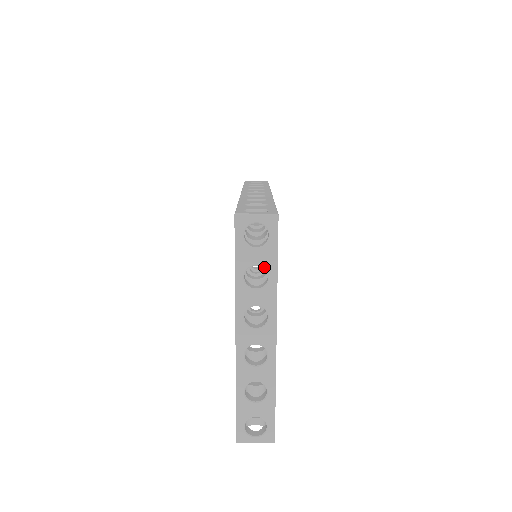
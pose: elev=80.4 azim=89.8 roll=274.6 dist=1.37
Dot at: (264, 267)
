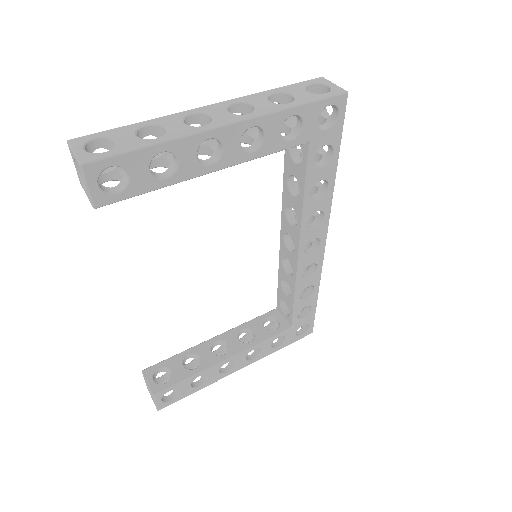
Dot at: (295, 99)
